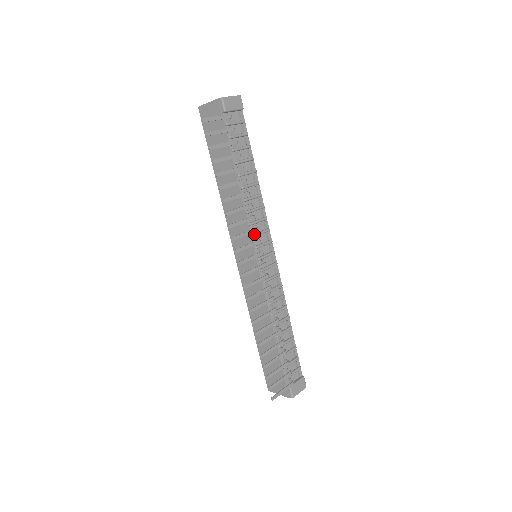
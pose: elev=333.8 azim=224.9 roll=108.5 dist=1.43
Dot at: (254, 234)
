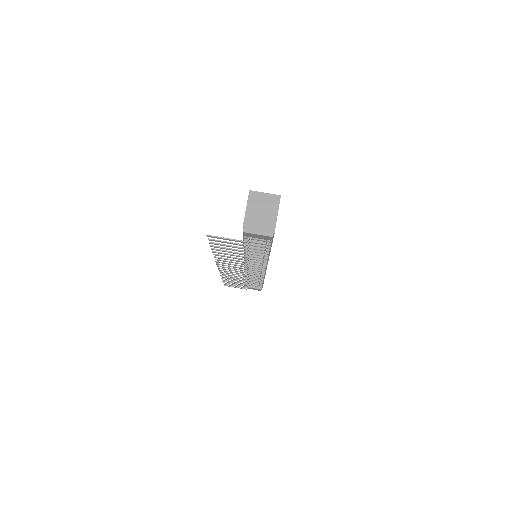
Dot at: (247, 262)
